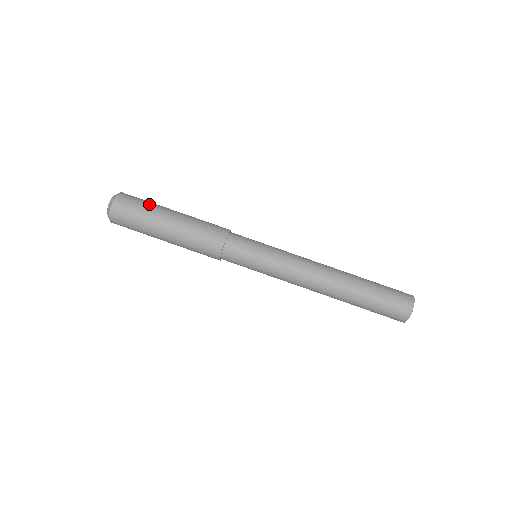
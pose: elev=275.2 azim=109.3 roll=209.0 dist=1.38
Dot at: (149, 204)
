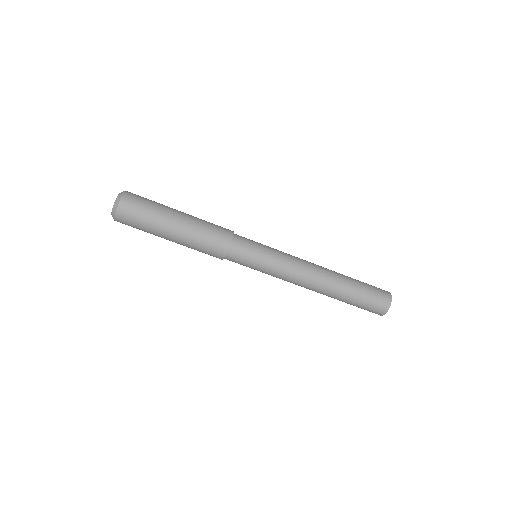
Dot at: (150, 218)
